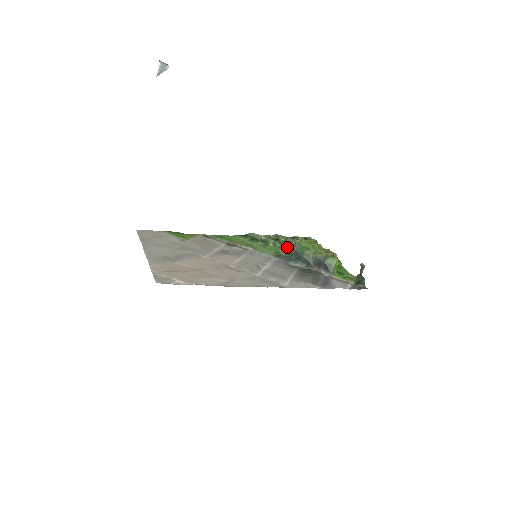
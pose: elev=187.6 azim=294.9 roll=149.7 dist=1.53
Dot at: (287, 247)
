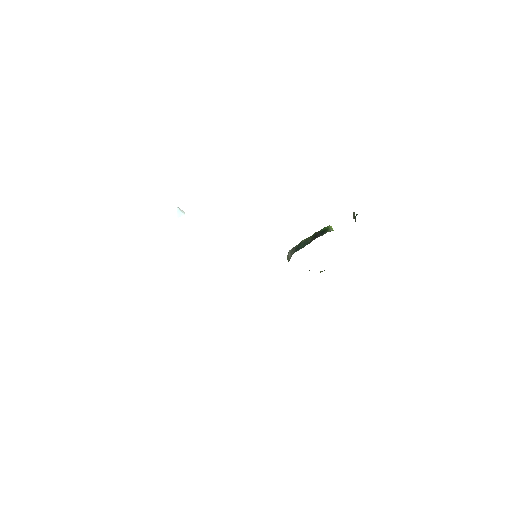
Dot at: (290, 254)
